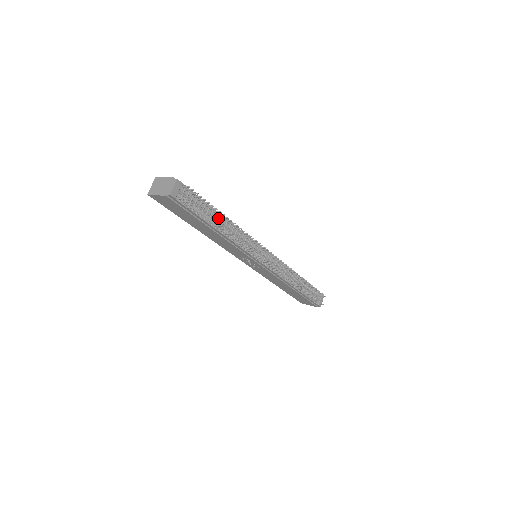
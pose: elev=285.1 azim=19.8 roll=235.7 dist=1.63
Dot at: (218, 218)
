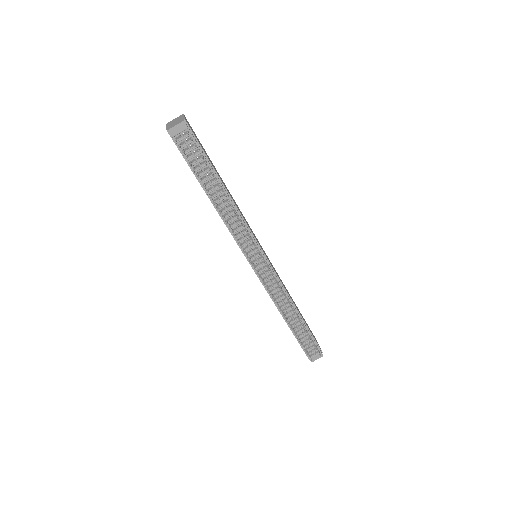
Dot at: (217, 186)
